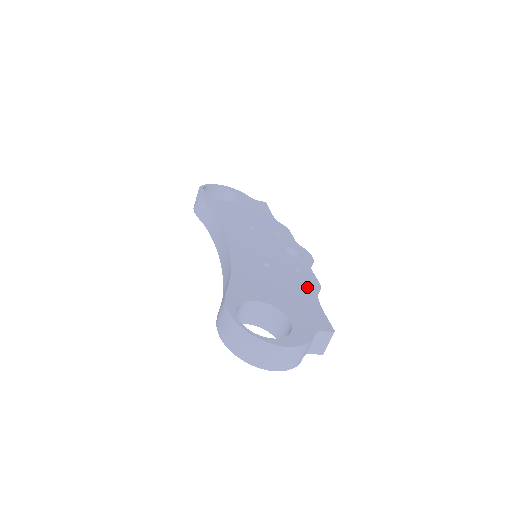
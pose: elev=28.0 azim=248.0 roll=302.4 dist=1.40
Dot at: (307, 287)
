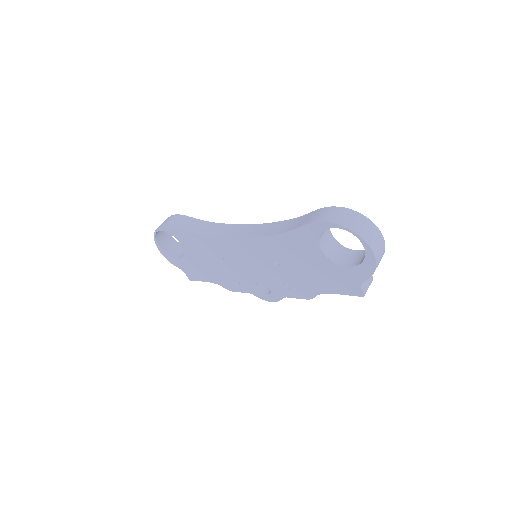
Dot at: occluded
